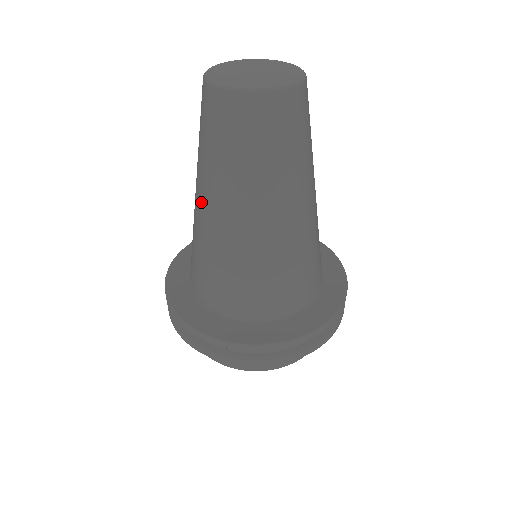
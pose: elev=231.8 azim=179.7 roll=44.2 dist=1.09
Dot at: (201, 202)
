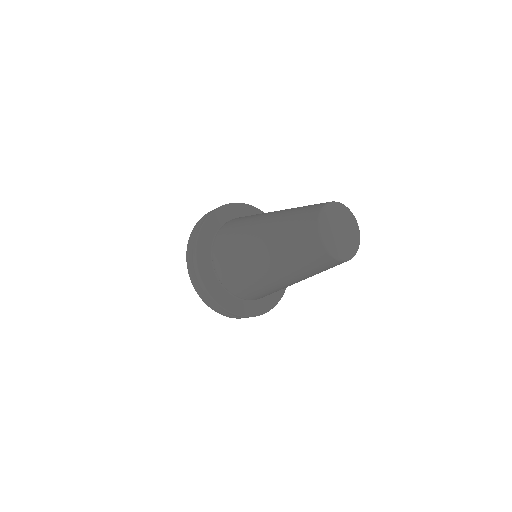
Dot at: (263, 256)
